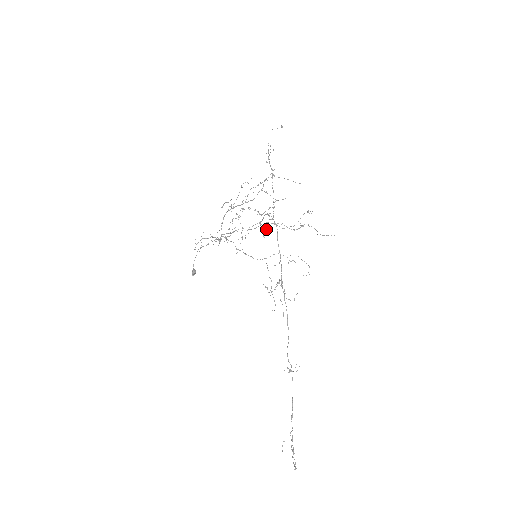
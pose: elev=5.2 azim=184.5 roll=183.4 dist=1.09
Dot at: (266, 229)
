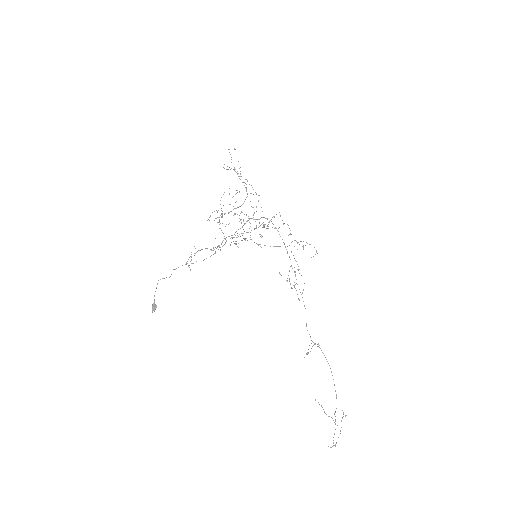
Dot at: occluded
